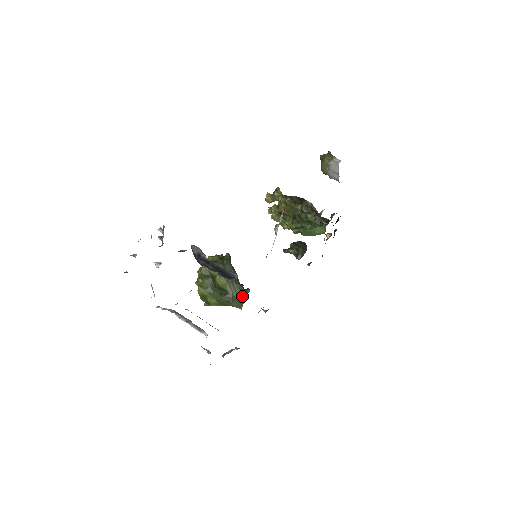
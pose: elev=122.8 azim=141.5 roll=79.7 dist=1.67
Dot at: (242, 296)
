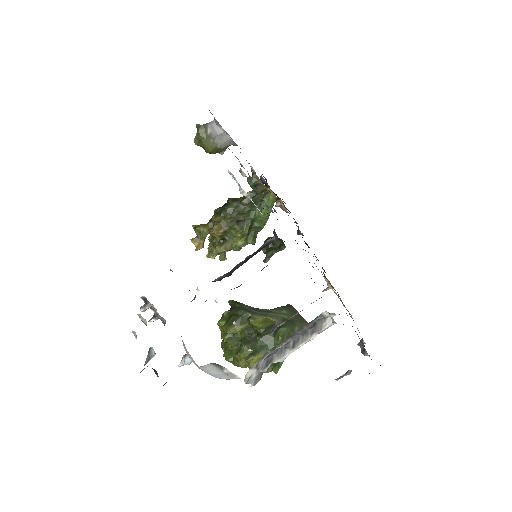
Dot at: (293, 313)
